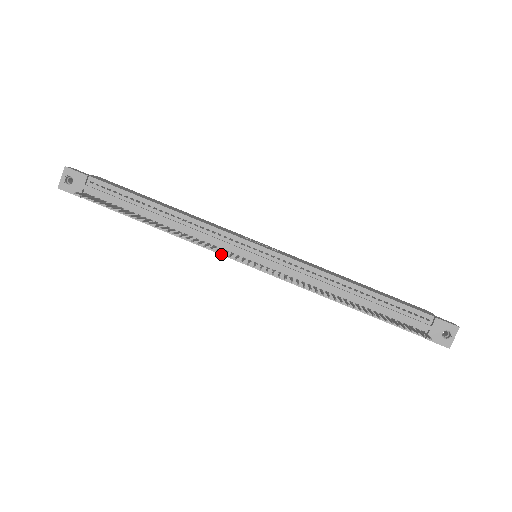
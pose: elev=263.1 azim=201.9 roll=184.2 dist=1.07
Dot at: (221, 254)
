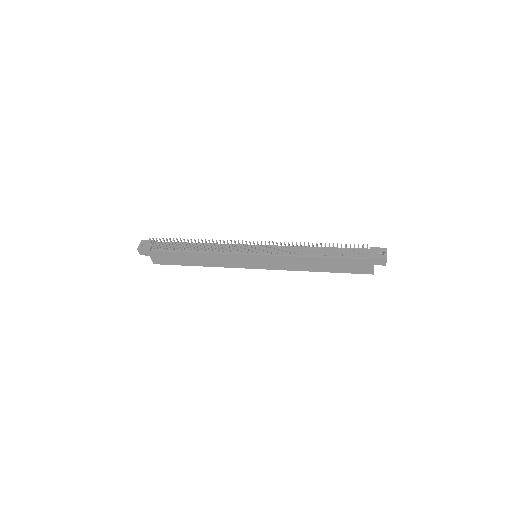
Dot at: (234, 254)
